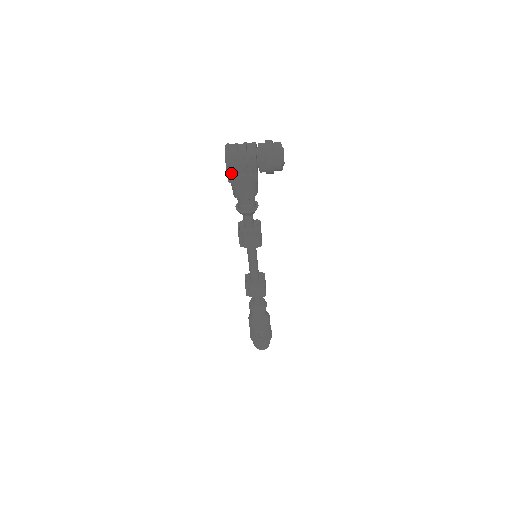
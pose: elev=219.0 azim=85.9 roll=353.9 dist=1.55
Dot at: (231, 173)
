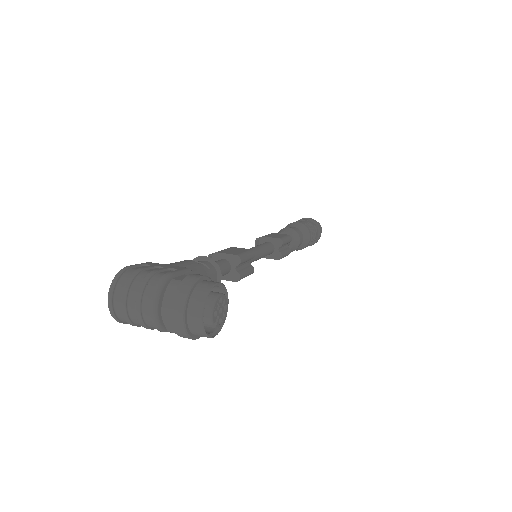
Dot at: occluded
